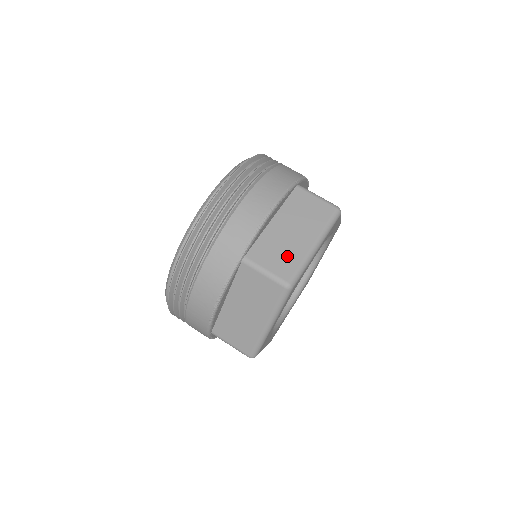
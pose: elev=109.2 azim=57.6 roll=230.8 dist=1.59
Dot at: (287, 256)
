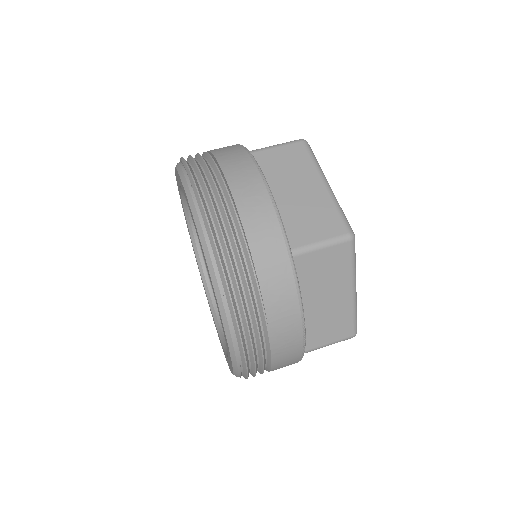
Dot at: occluded
